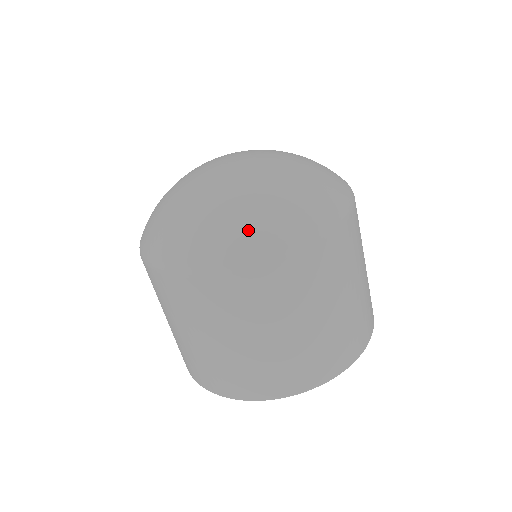
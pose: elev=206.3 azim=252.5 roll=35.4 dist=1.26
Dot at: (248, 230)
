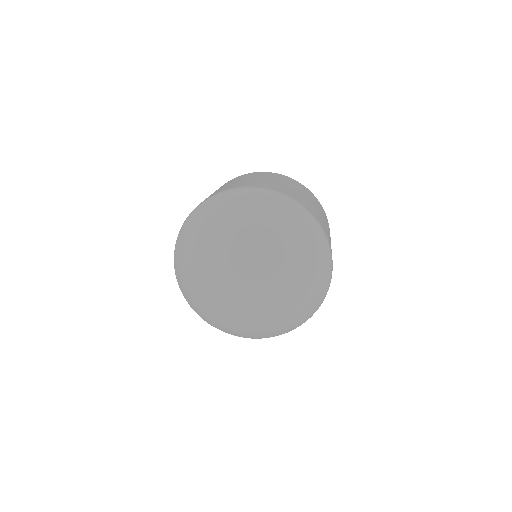
Dot at: (269, 334)
